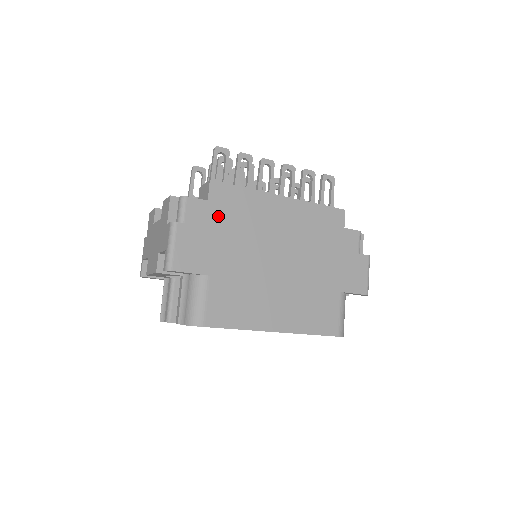
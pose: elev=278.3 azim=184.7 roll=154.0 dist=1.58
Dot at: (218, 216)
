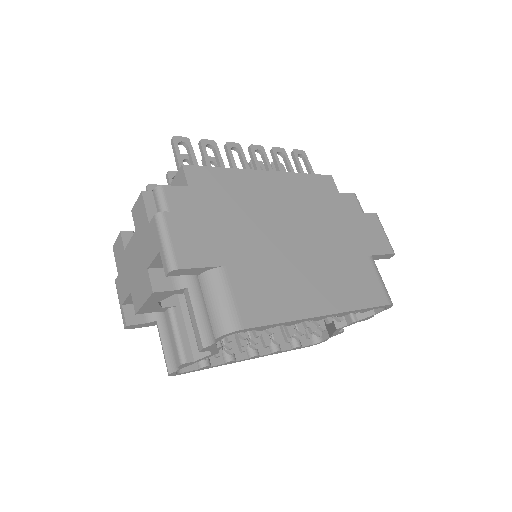
Dot at: (206, 201)
